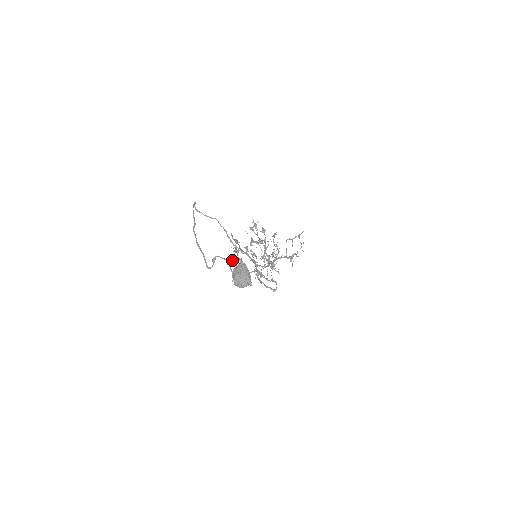
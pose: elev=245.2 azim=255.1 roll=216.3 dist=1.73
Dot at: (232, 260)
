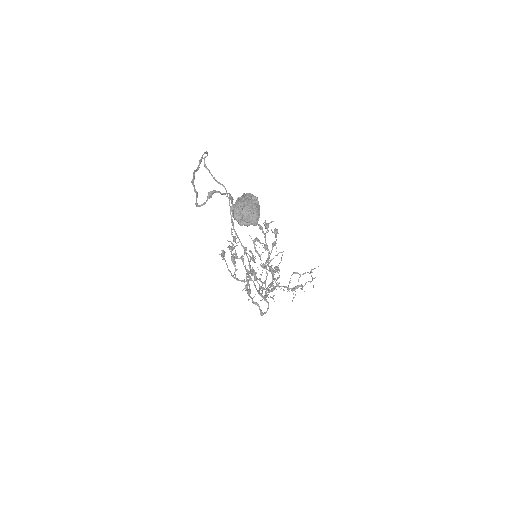
Dot at: (222, 255)
